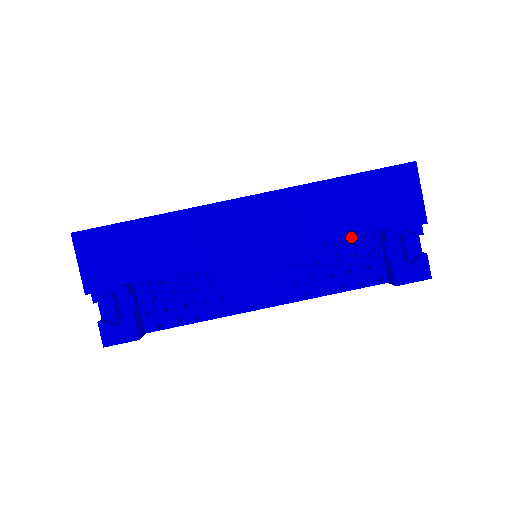
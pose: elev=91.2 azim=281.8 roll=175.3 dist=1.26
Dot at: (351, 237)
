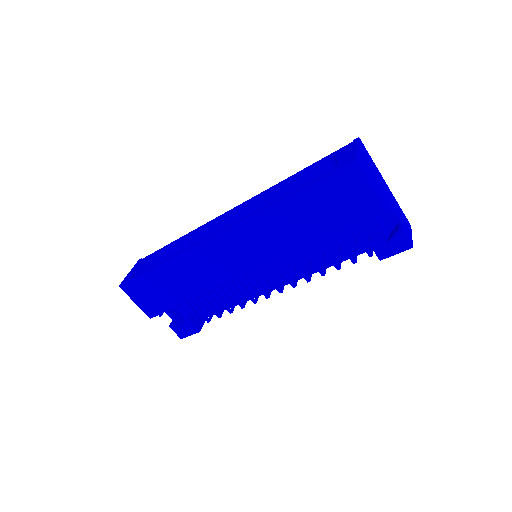
Dot at: occluded
